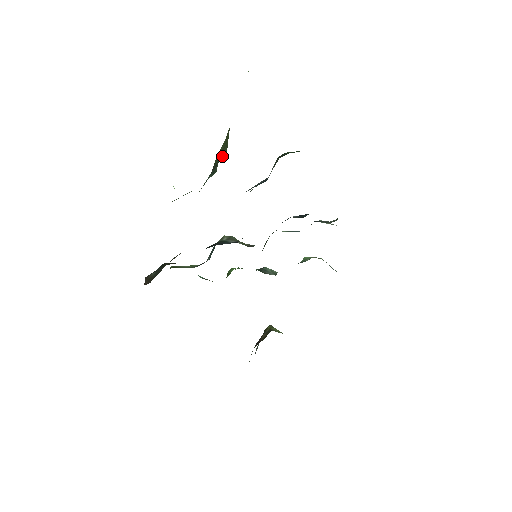
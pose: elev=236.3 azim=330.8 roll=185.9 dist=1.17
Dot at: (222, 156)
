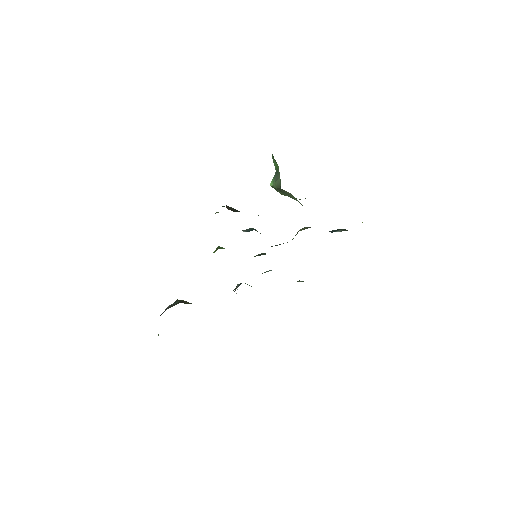
Dot at: occluded
